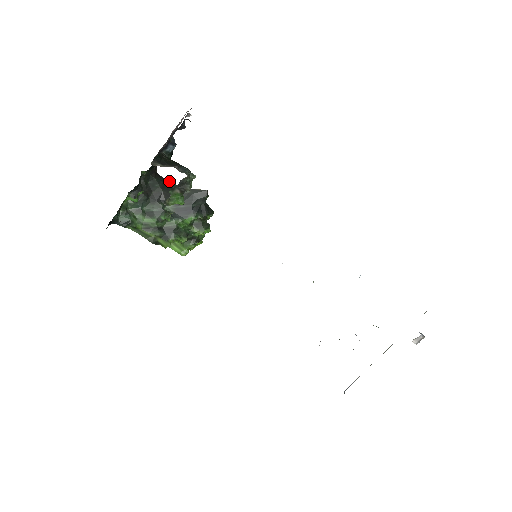
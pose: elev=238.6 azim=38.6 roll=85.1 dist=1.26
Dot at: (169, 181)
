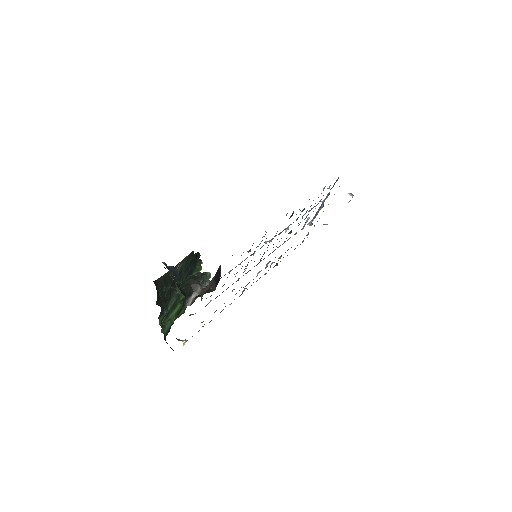
Dot at: (164, 275)
